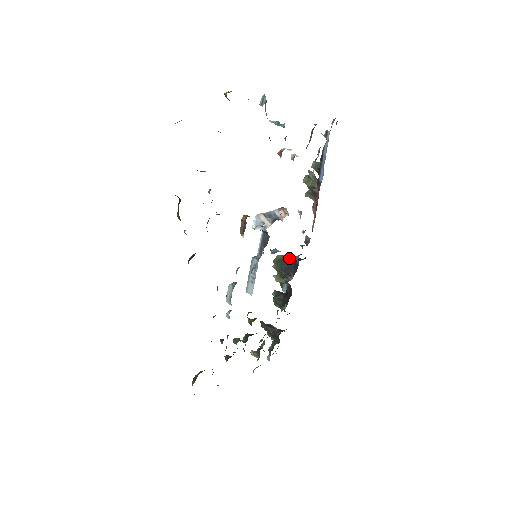
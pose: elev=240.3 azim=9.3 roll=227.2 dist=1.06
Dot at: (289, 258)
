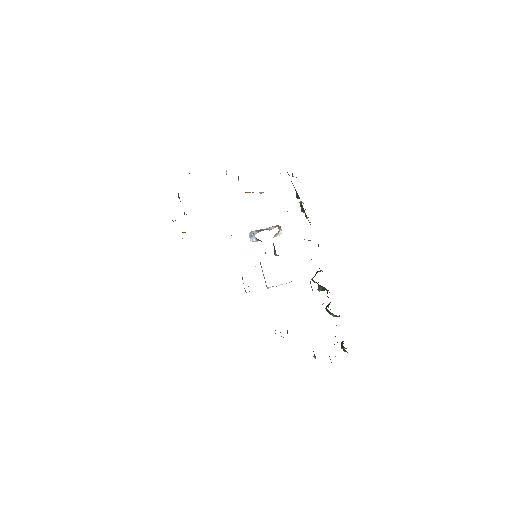
Dot at: occluded
